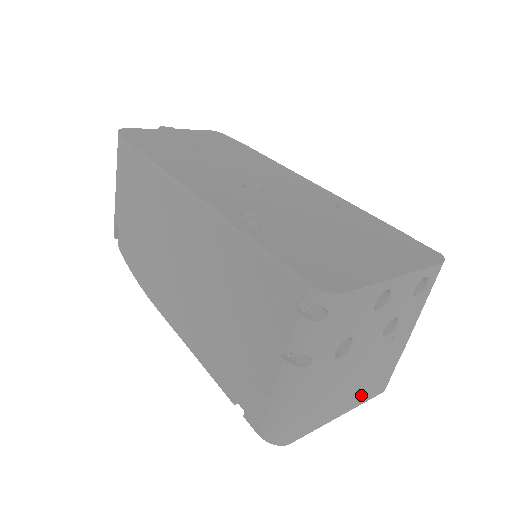
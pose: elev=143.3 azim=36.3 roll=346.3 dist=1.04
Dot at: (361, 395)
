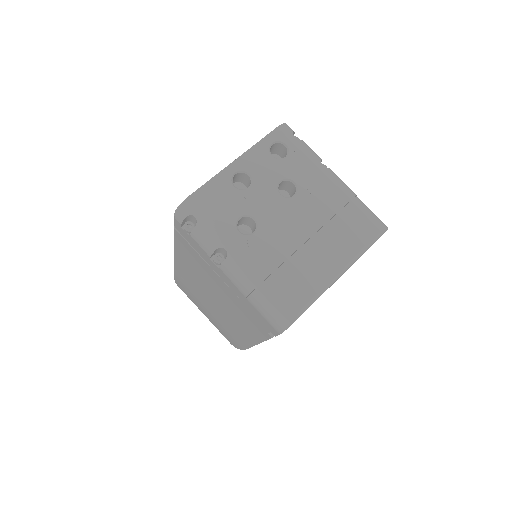
Dot at: (343, 247)
